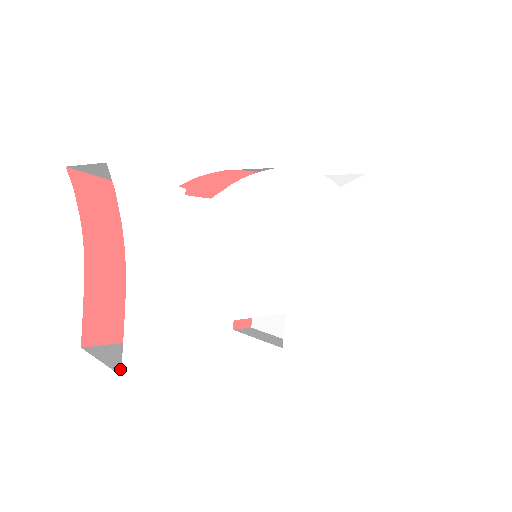
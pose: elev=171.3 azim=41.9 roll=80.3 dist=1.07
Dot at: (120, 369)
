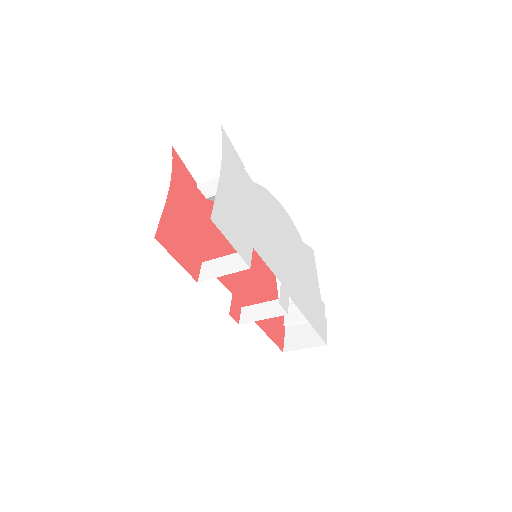
Dot at: occluded
